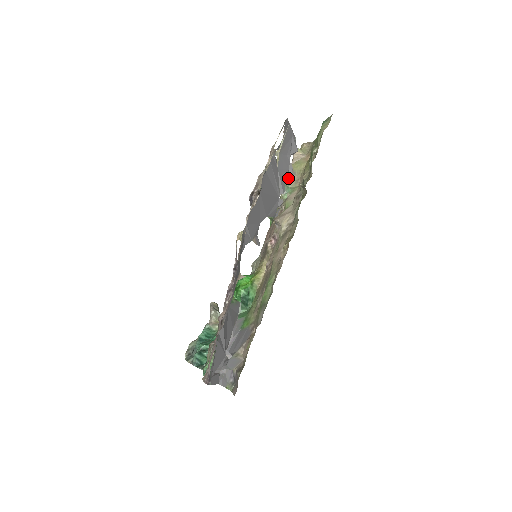
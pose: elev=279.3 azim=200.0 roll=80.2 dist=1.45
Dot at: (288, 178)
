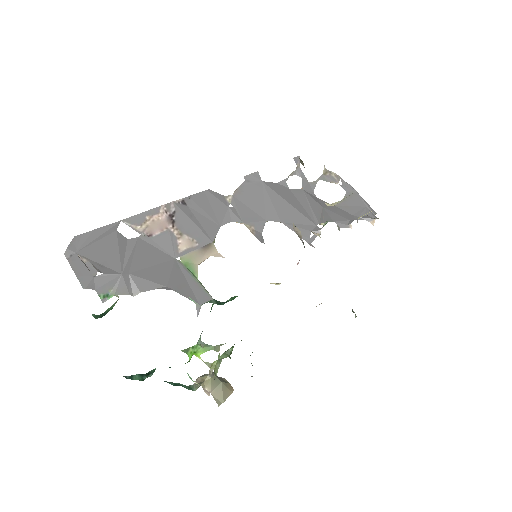
Dot at: occluded
